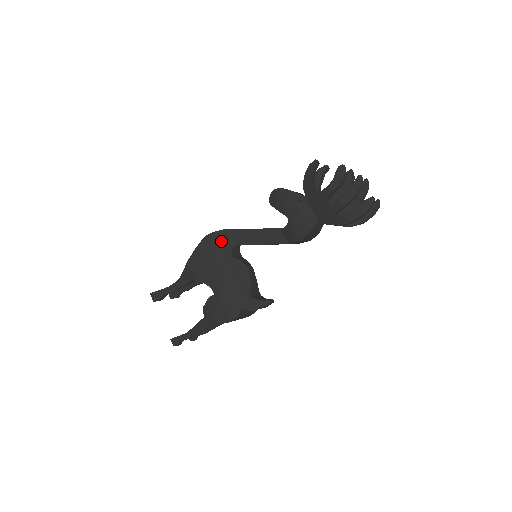
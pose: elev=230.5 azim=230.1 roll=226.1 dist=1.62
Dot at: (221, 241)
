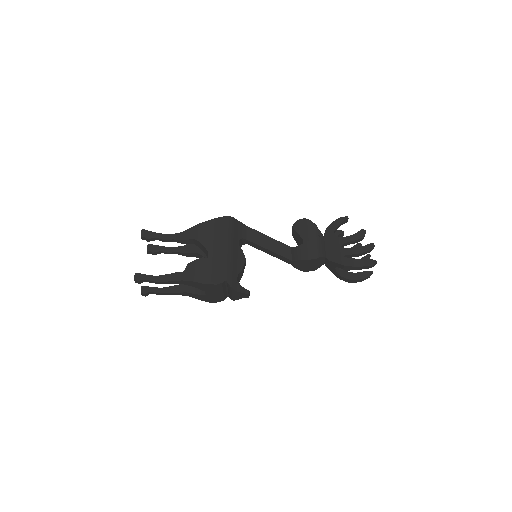
Dot at: (237, 228)
